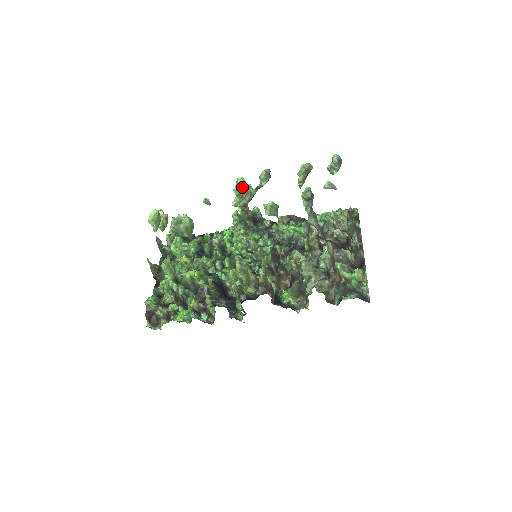
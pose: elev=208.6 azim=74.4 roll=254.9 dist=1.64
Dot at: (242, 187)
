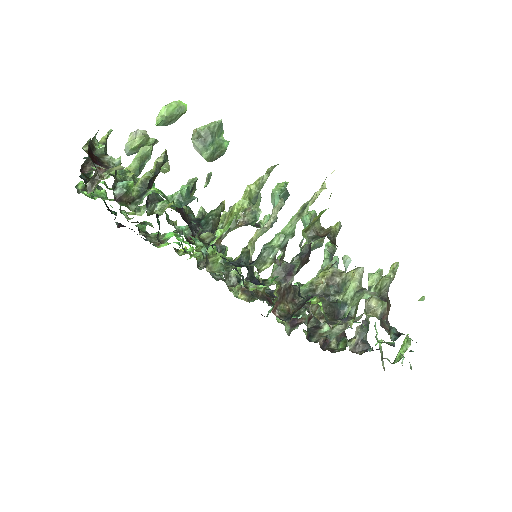
Dot at: occluded
